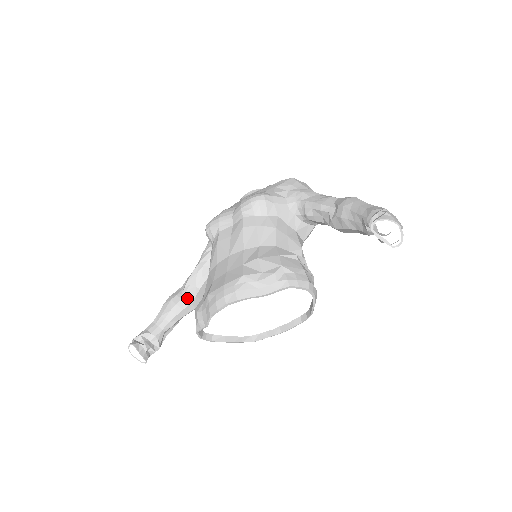
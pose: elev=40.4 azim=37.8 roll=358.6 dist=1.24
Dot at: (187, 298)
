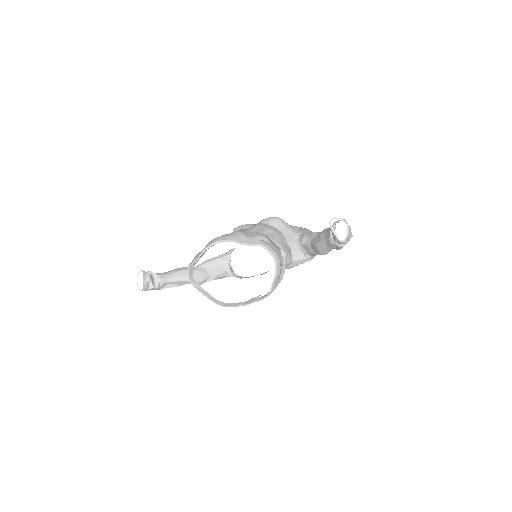
Dot at: (195, 270)
